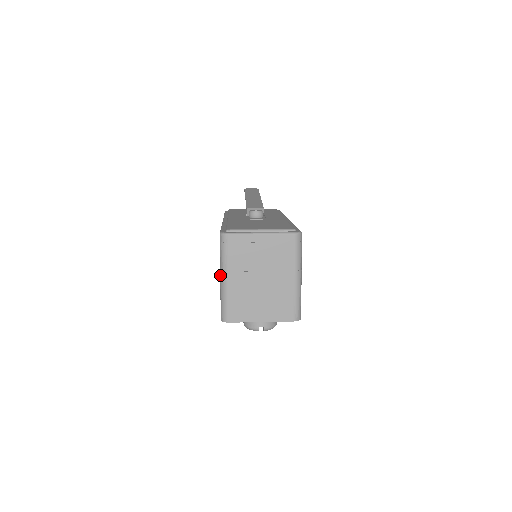
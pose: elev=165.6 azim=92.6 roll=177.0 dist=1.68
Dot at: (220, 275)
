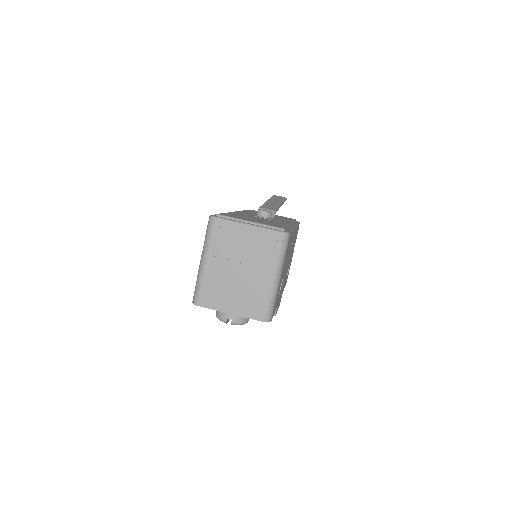
Dot at: (201, 257)
